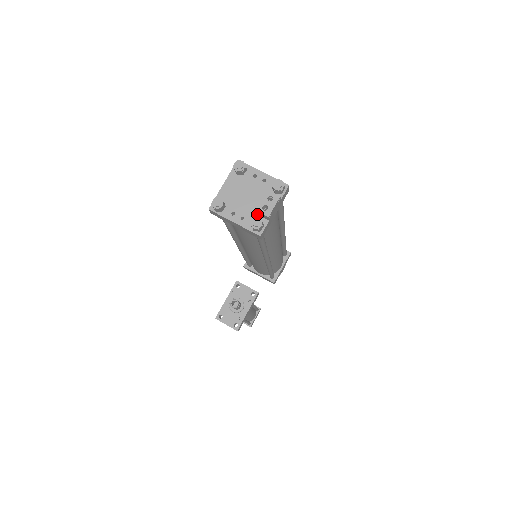
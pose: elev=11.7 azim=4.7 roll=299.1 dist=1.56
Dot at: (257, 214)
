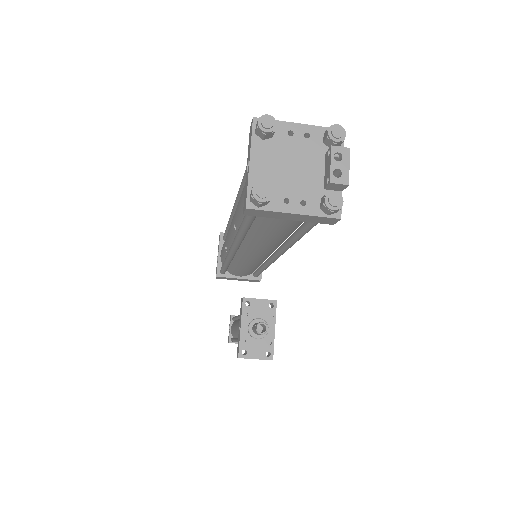
Dot at: (321, 188)
